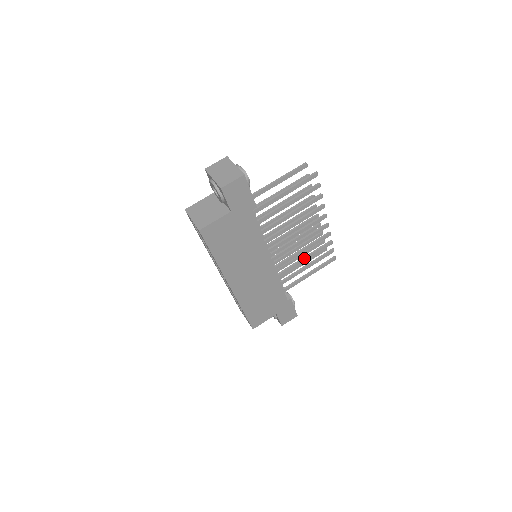
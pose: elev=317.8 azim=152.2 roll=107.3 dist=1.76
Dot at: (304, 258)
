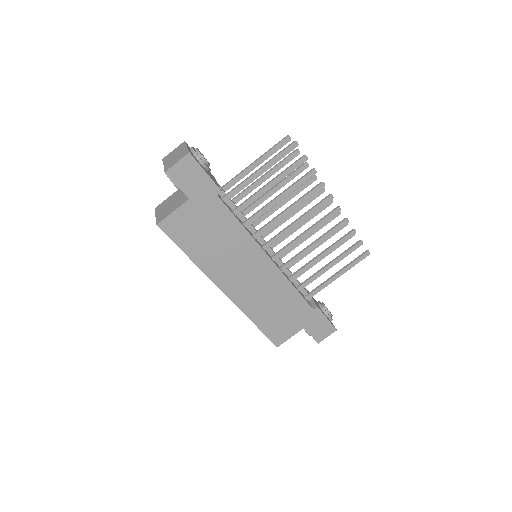
Dot at: (320, 254)
